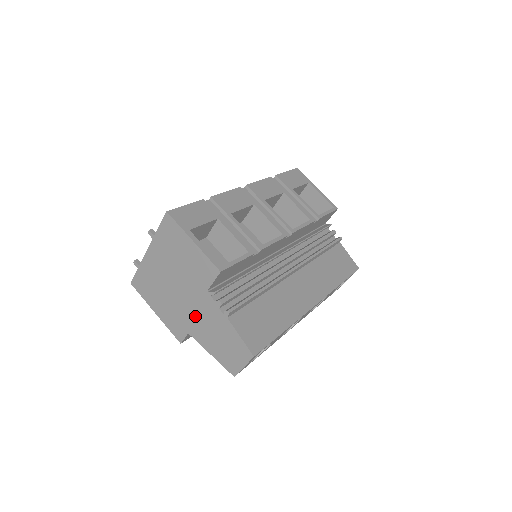
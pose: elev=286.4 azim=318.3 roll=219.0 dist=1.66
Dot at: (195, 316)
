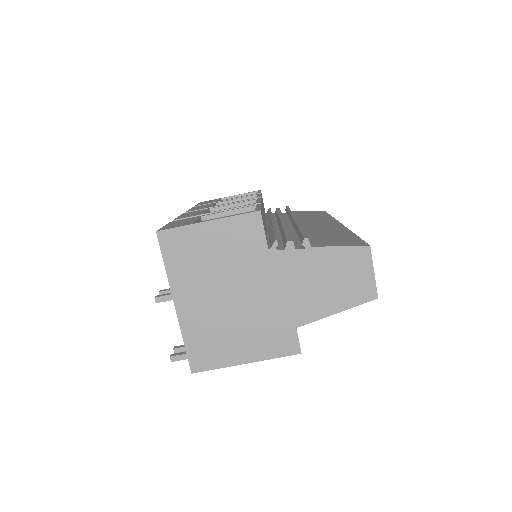
Dot at: (284, 297)
